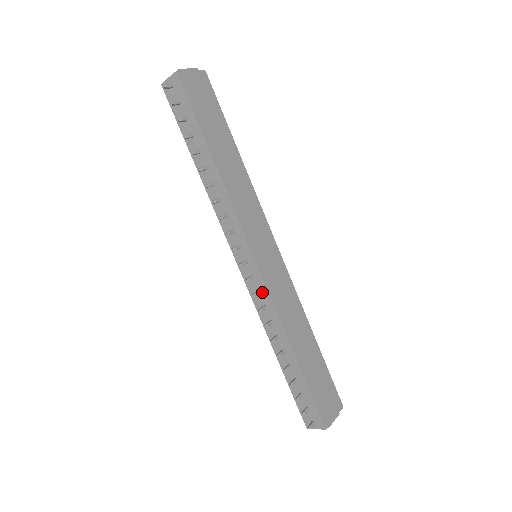
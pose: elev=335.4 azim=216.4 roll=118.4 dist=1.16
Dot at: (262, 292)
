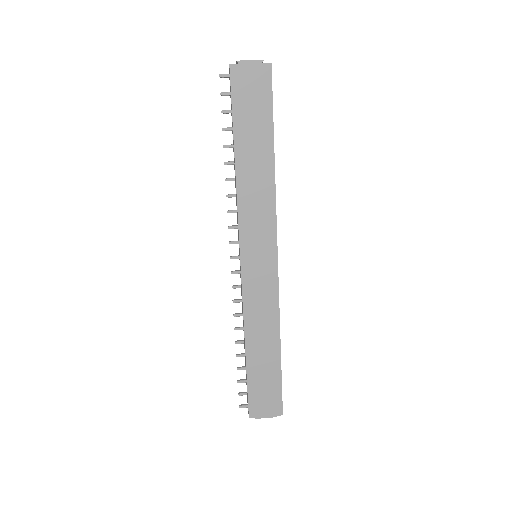
Dot at: (241, 288)
